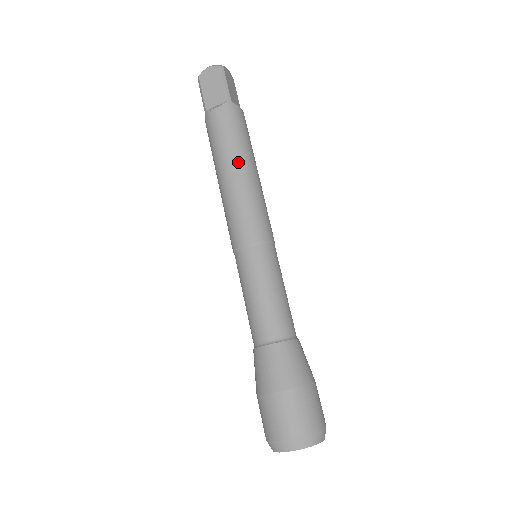
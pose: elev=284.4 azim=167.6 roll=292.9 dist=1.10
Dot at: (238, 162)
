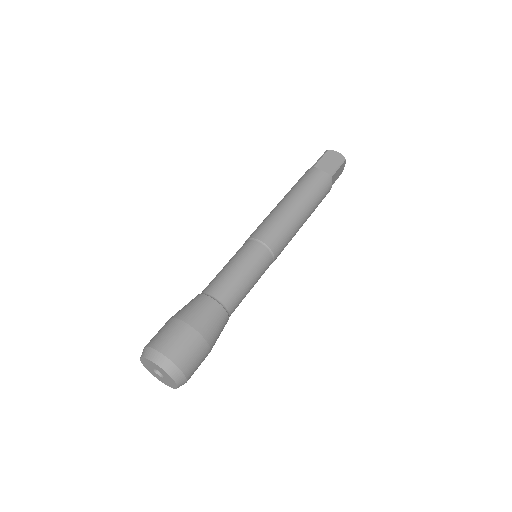
Dot at: (303, 203)
